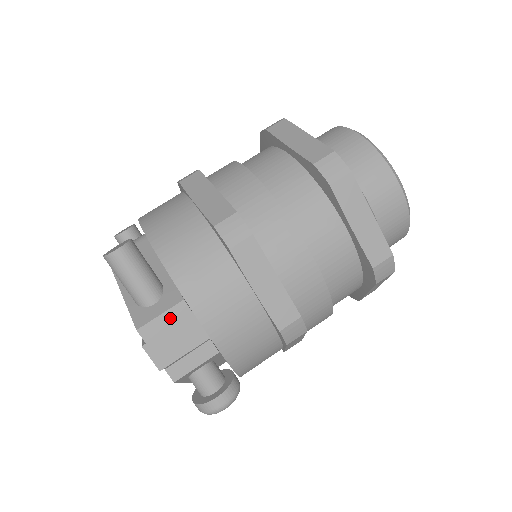
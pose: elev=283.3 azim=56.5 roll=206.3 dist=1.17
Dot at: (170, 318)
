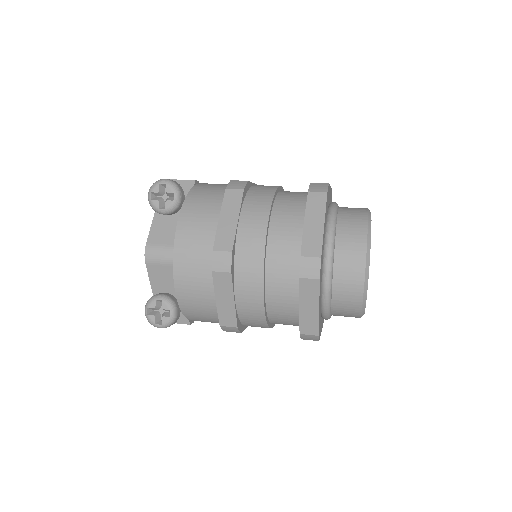
Dot at: occluded
